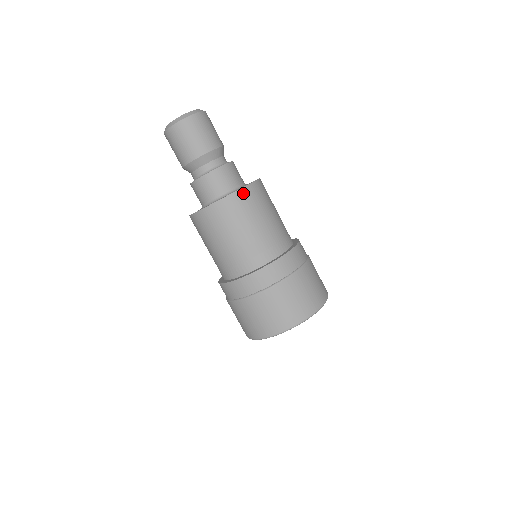
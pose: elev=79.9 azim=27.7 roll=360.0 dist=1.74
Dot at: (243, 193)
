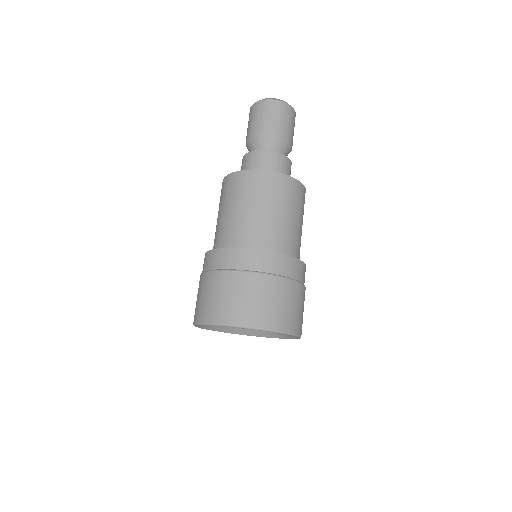
Dot at: (262, 175)
